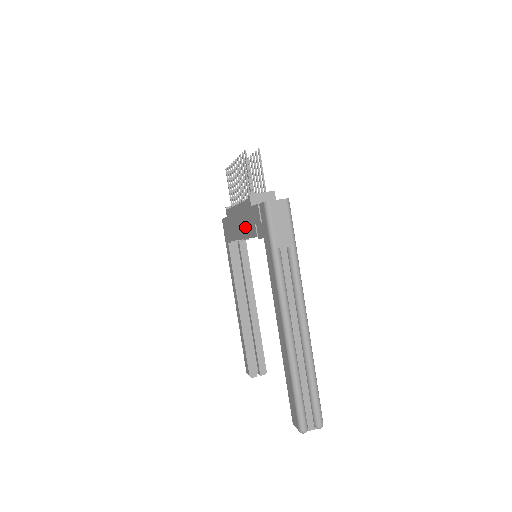
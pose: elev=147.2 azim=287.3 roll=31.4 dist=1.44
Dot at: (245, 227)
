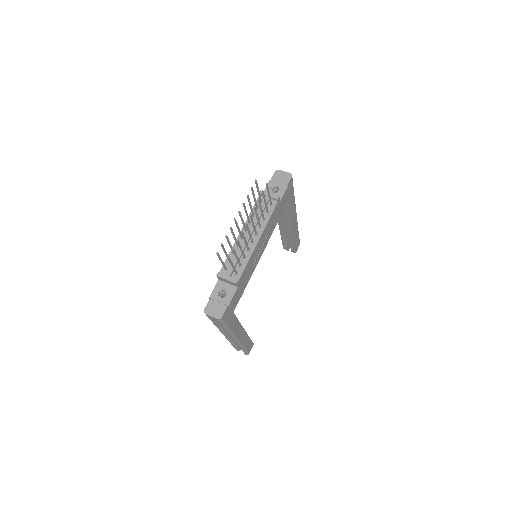
Dot at: occluded
